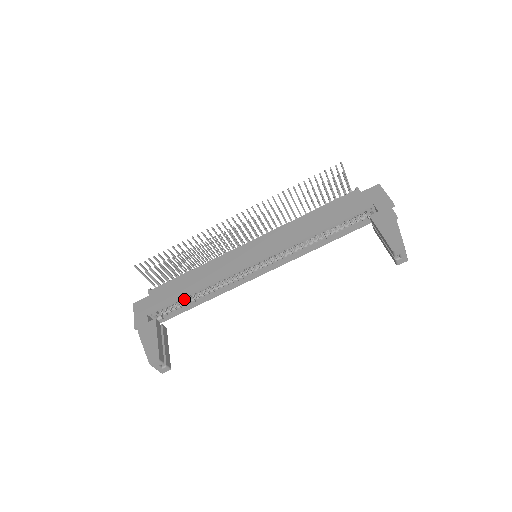
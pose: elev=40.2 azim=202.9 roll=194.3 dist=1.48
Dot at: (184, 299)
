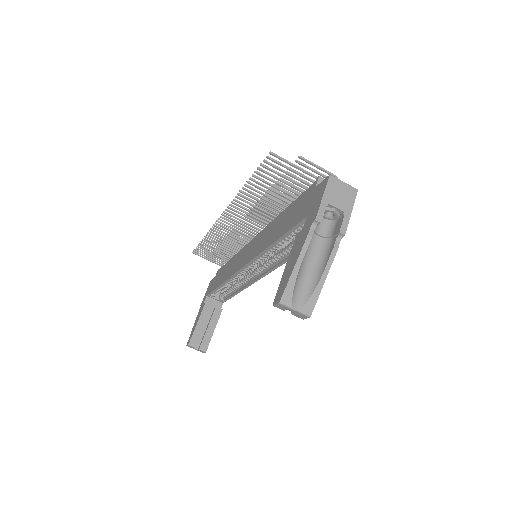
Dot at: (222, 288)
